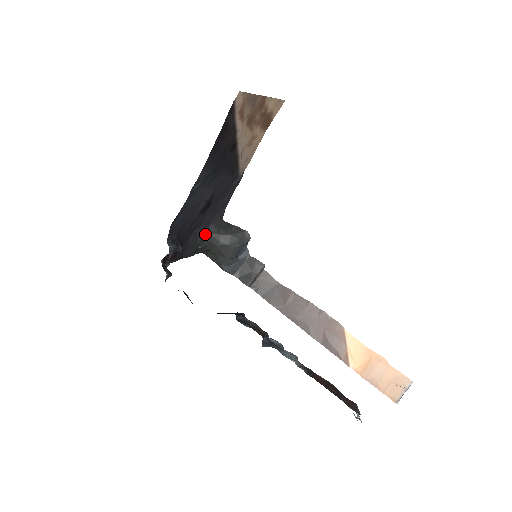
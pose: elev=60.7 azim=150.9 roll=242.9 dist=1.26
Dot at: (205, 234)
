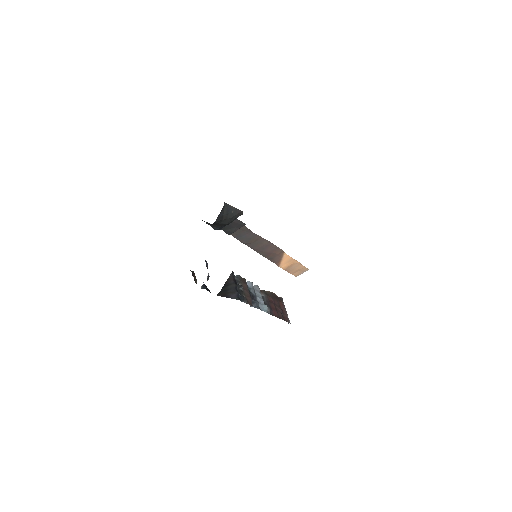
Dot at: (212, 224)
